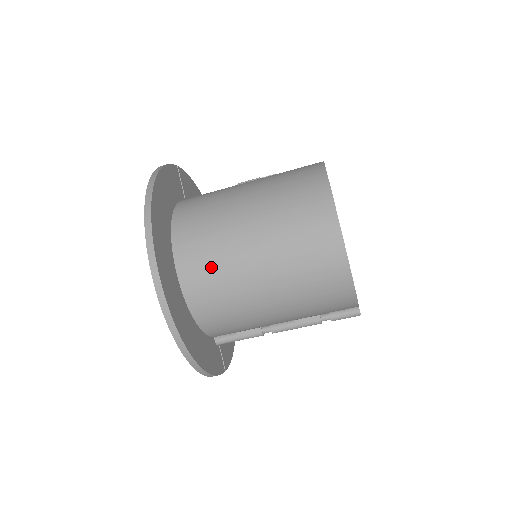
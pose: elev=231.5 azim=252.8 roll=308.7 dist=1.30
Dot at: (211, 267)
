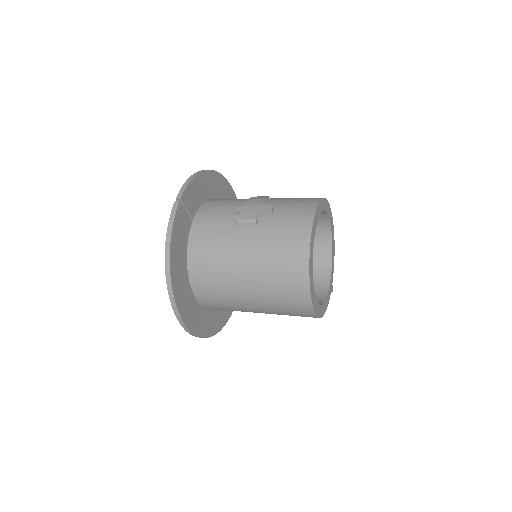
Dot at: (223, 305)
